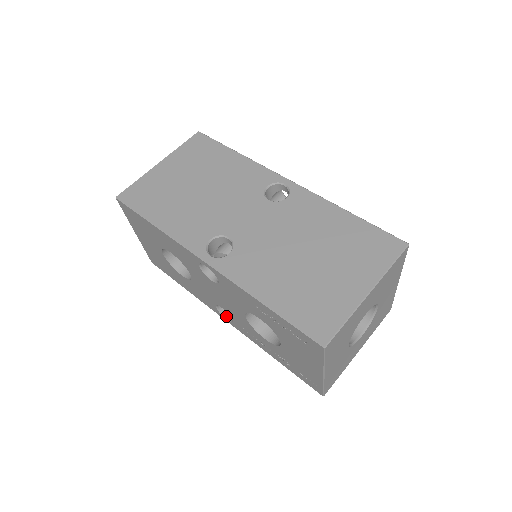
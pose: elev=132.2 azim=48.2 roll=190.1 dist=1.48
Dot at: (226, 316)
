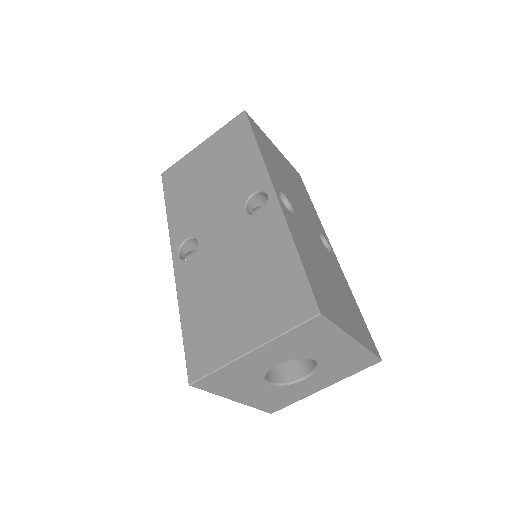
Dot at: occluded
